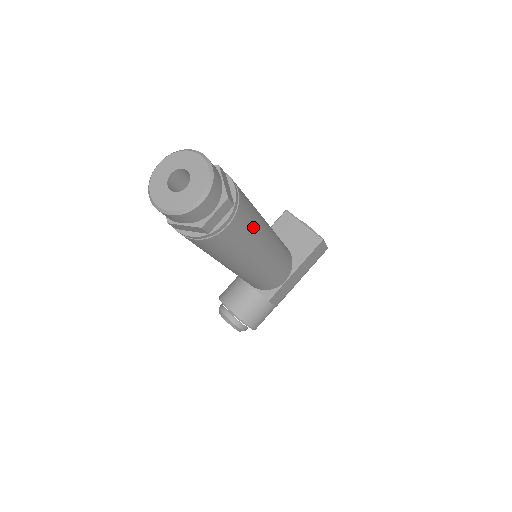
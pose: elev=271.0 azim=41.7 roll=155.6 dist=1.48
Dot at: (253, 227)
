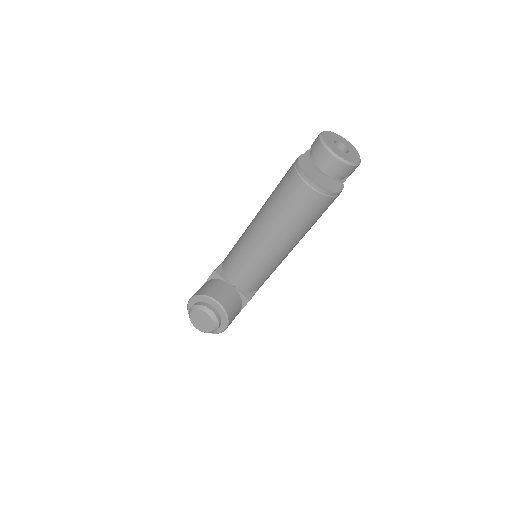
Dot at: occluded
